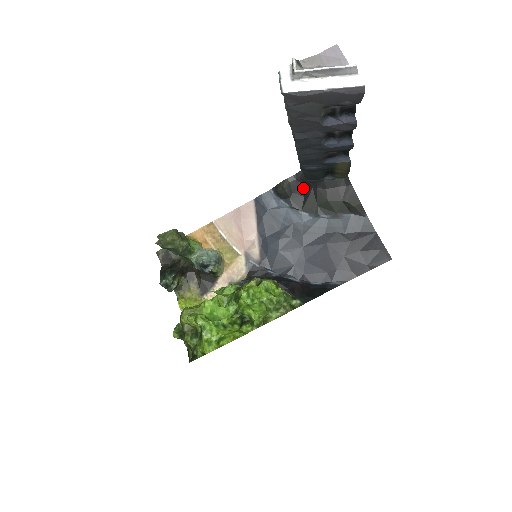
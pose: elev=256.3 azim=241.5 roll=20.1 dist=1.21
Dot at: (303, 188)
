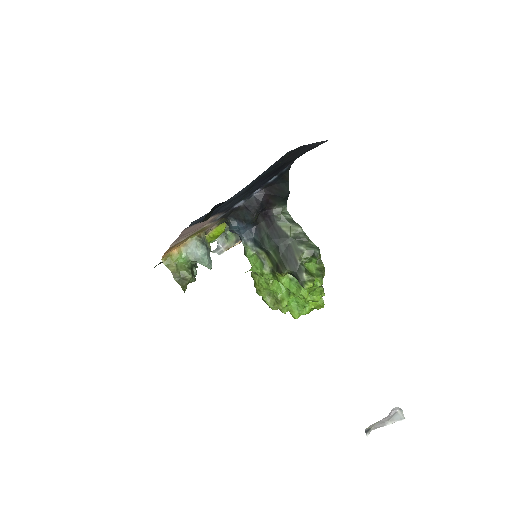
Dot at: occluded
